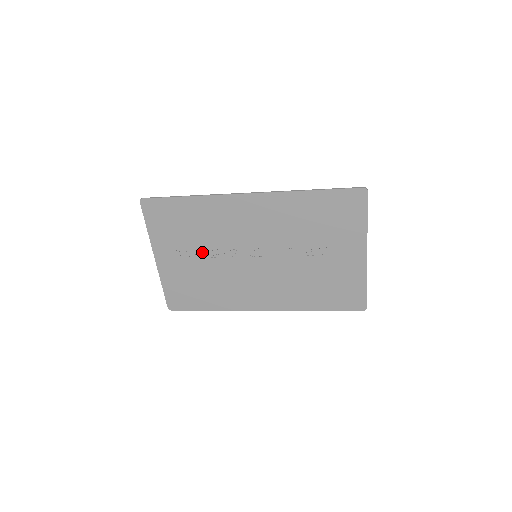
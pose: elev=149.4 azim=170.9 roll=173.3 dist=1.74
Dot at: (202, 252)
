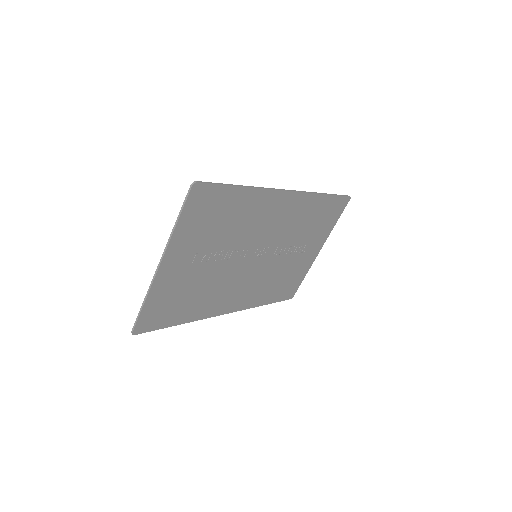
Dot at: (216, 254)
